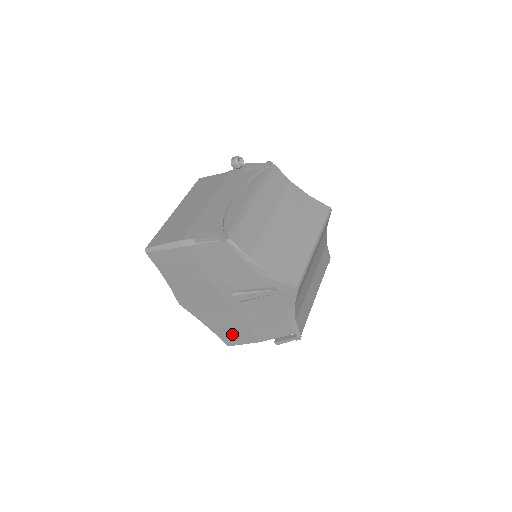
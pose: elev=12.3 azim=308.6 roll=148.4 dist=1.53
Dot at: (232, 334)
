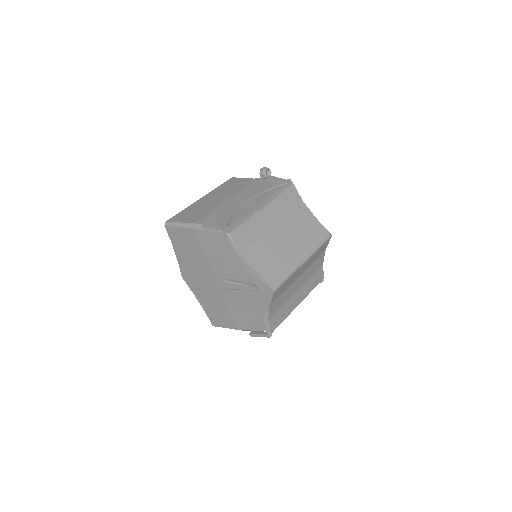
Dot at: (218, 316)
